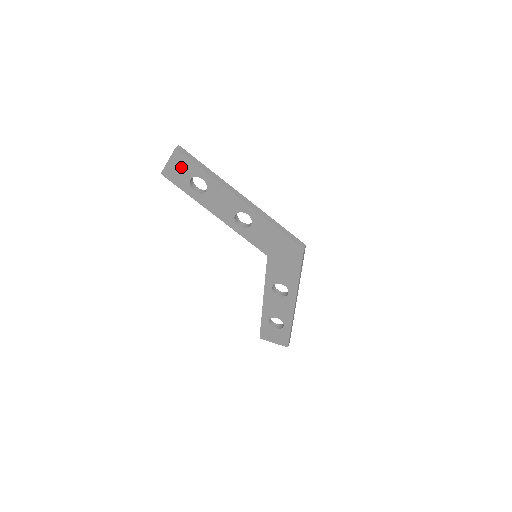
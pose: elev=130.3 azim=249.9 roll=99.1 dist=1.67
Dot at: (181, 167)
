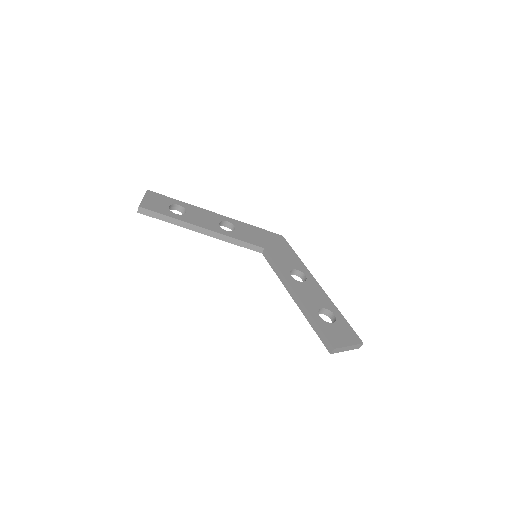
Dot at: (157, 200)
